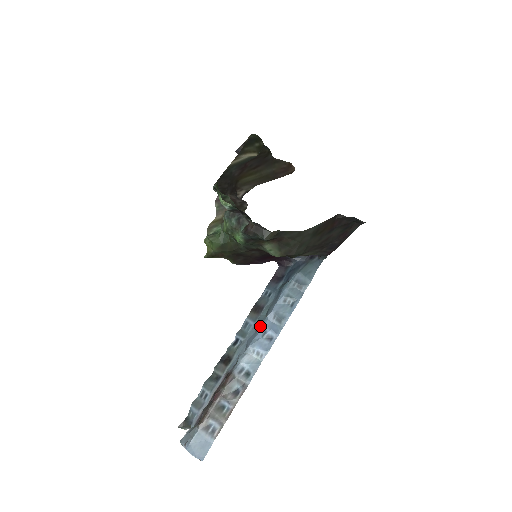
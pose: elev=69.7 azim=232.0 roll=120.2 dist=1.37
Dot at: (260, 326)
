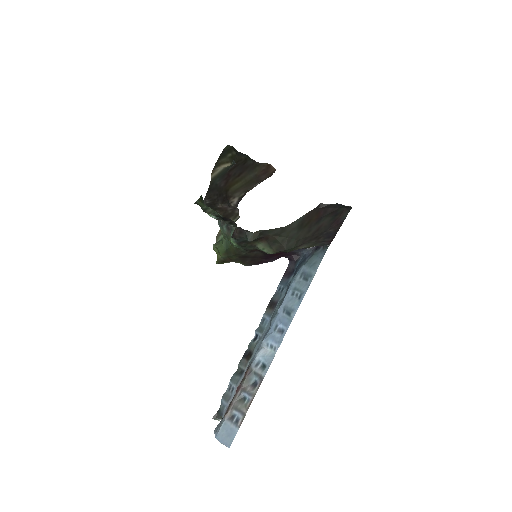
Dot at: (272, 321)
